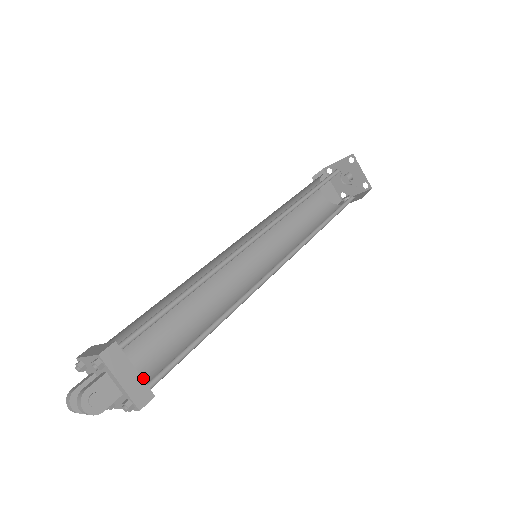
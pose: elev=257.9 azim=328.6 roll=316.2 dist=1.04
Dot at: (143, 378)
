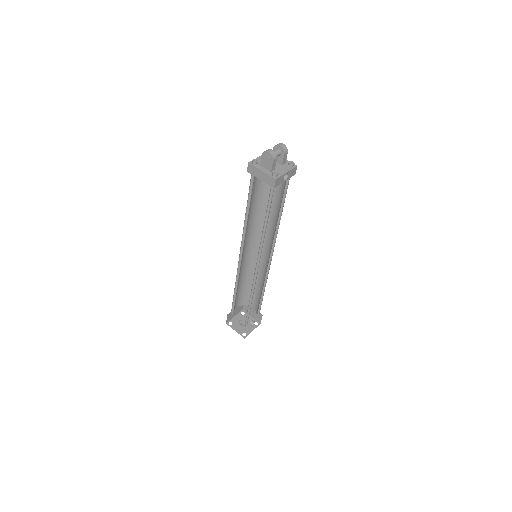
Dot at: occluded
